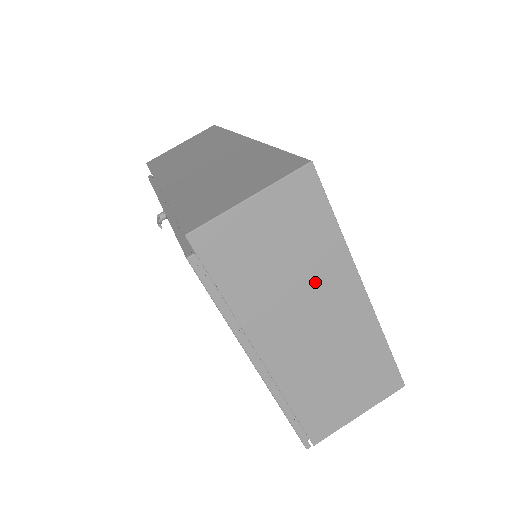
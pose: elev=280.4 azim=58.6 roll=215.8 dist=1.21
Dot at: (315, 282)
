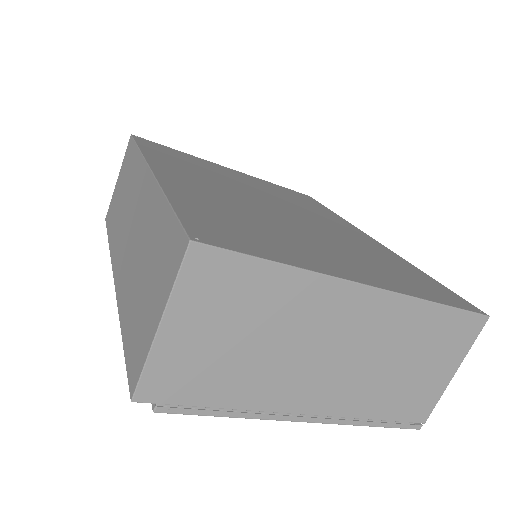
Dot at: (304, 325)
